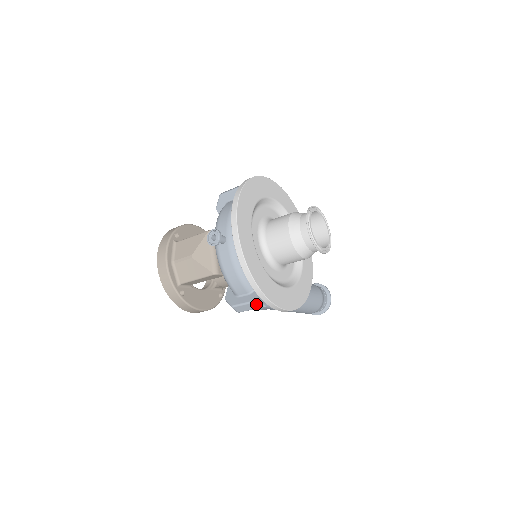
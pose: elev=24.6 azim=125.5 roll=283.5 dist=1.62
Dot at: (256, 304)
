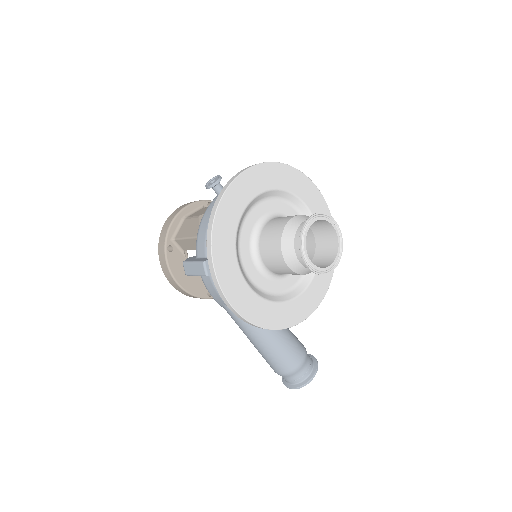
Dot at: (201, 267)
